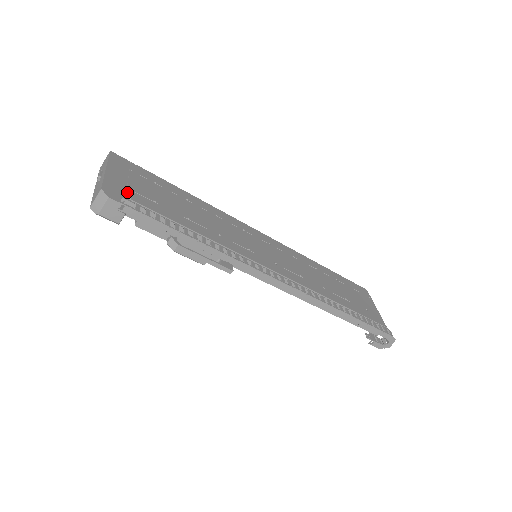
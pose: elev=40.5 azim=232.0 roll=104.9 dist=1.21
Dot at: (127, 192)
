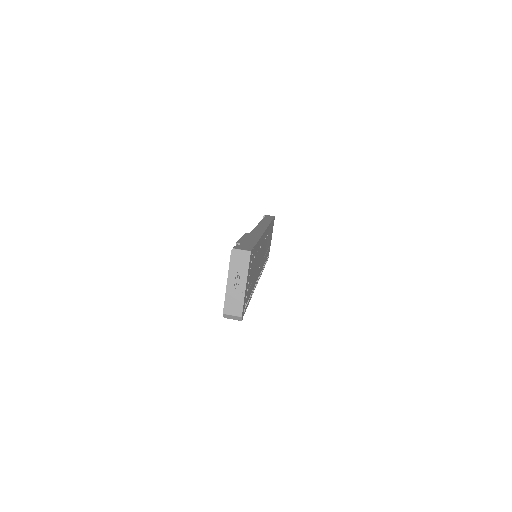
Dot at: (246, 299)
